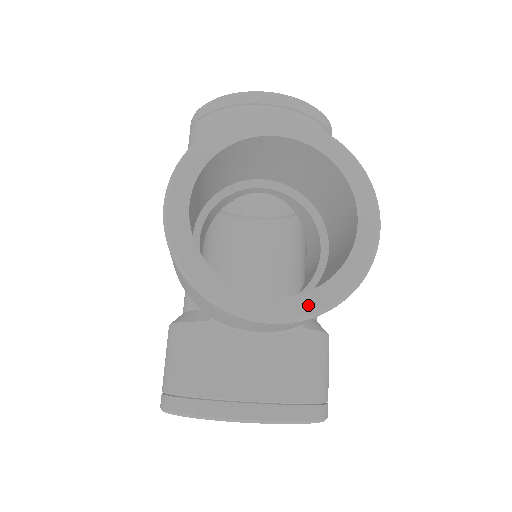
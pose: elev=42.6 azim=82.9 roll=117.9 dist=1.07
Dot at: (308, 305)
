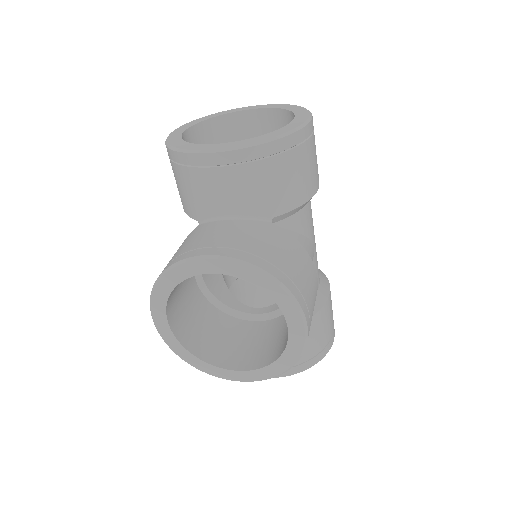
Dot at: (262, 375)
